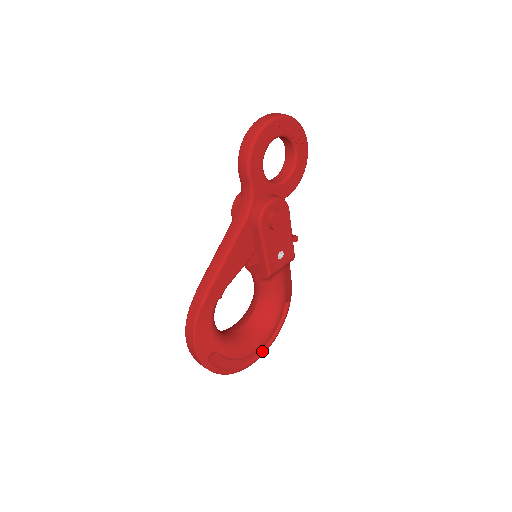
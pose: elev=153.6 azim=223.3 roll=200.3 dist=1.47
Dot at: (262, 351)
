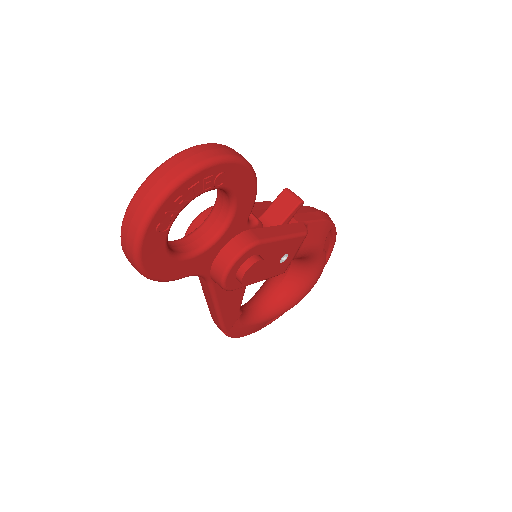
Dot at: occluded
